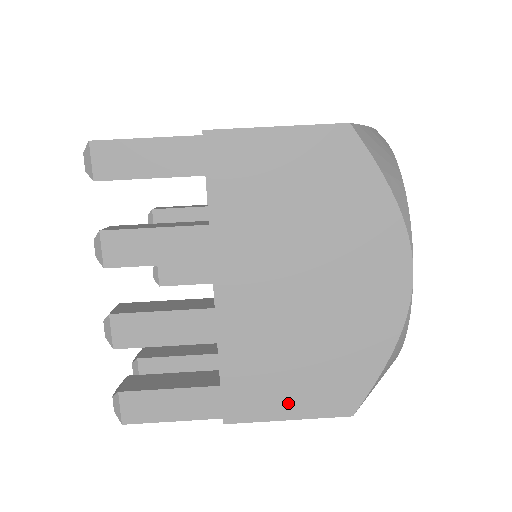
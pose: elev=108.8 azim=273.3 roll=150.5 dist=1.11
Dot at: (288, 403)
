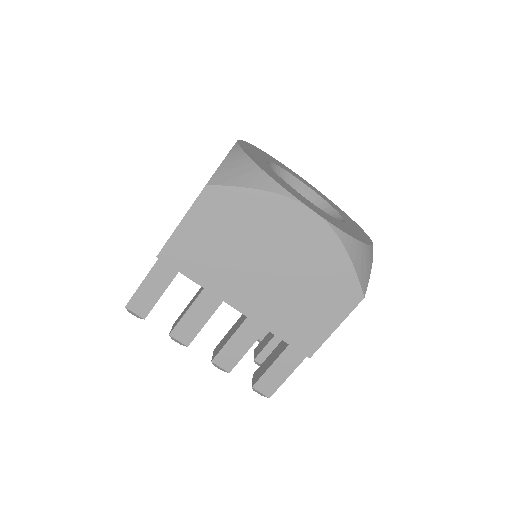
Dot at: (327, 322)
